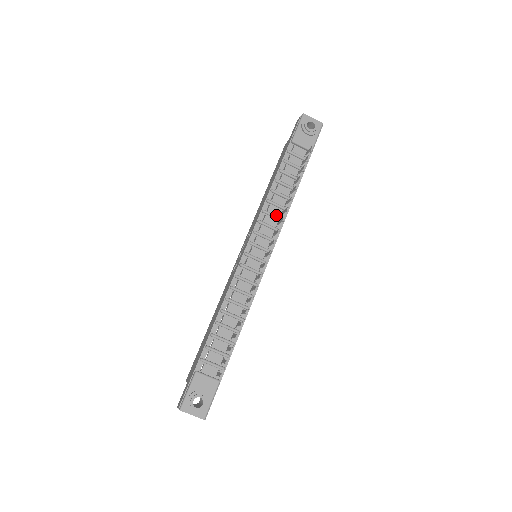
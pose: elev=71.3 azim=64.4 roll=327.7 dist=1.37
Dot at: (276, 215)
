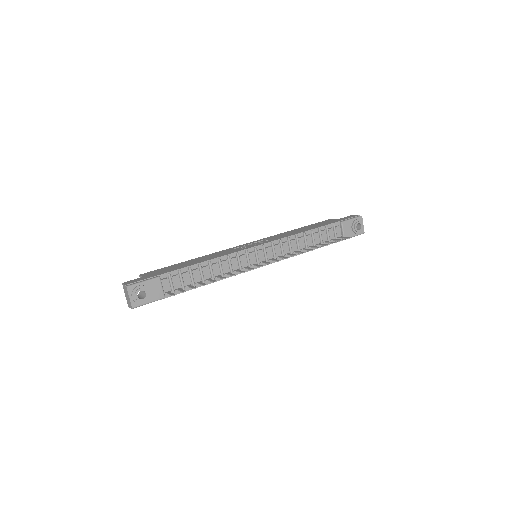
Dot at: (292, 248)
